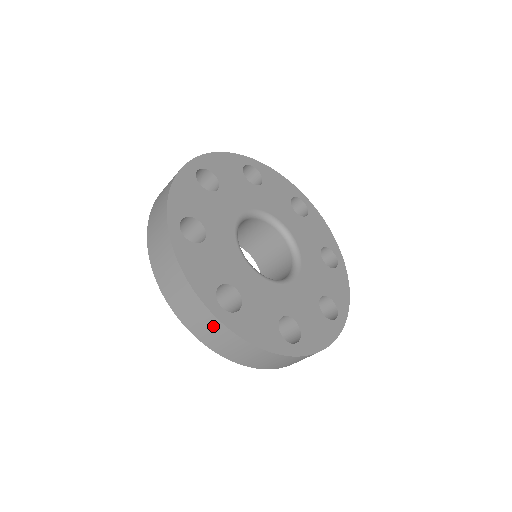
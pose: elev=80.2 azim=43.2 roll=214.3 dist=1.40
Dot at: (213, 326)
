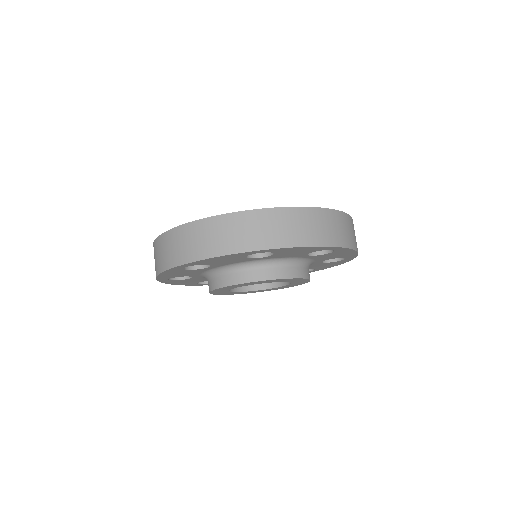
Dot at: (264, 220)
